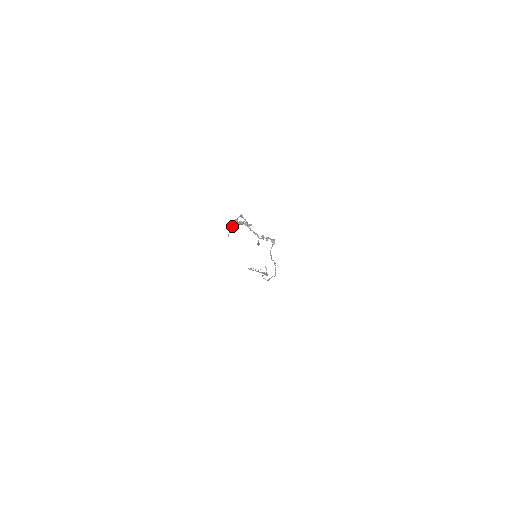
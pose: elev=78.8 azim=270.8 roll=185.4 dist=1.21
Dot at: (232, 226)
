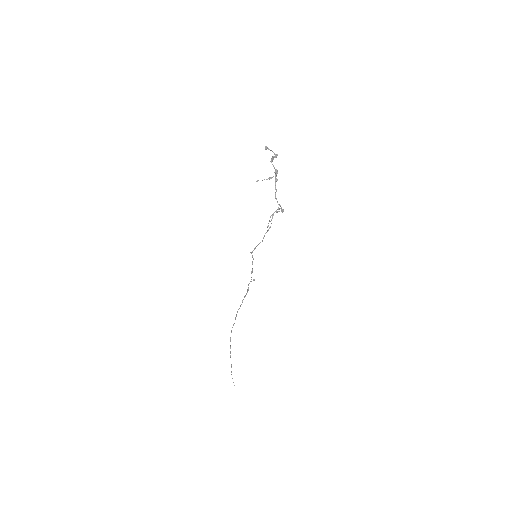
Dot at: occluded
